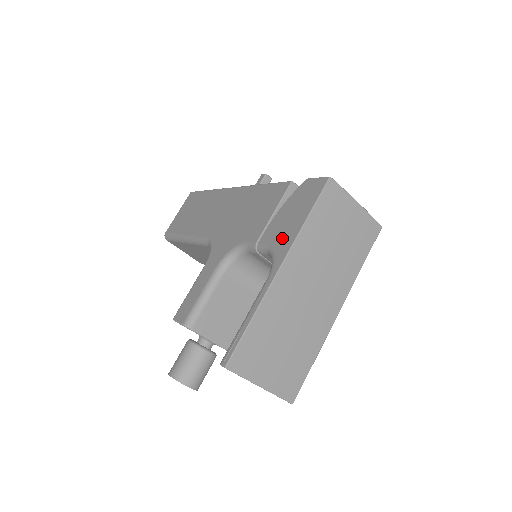
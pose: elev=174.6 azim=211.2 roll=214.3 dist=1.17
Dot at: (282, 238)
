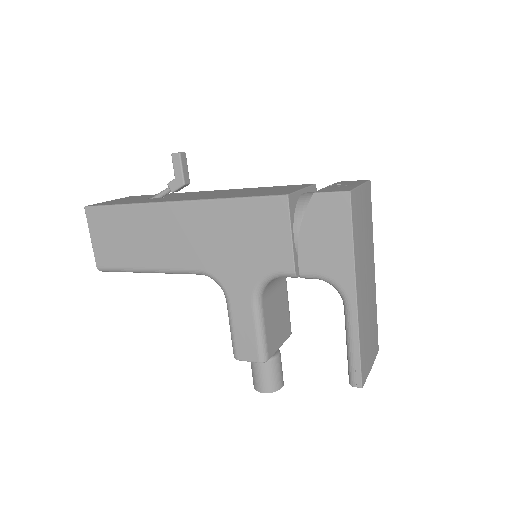
Dot at: (334, 266)
